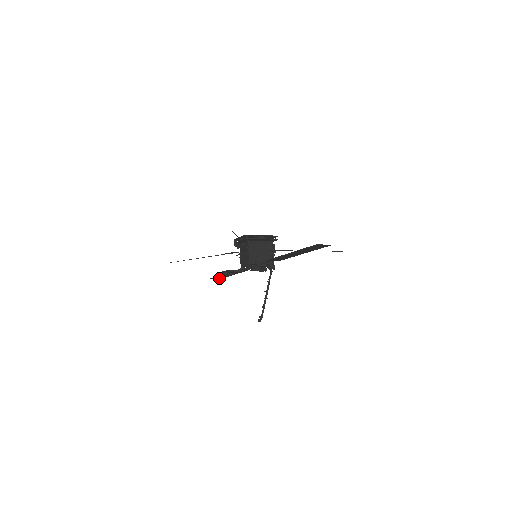
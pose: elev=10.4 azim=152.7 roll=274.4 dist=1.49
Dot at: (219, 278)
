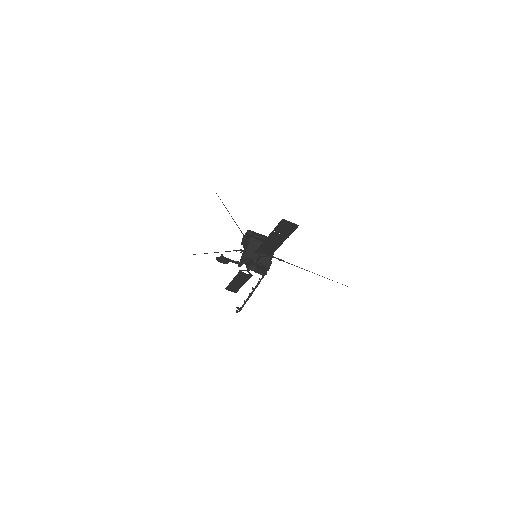
Dot at: (234, 291)
